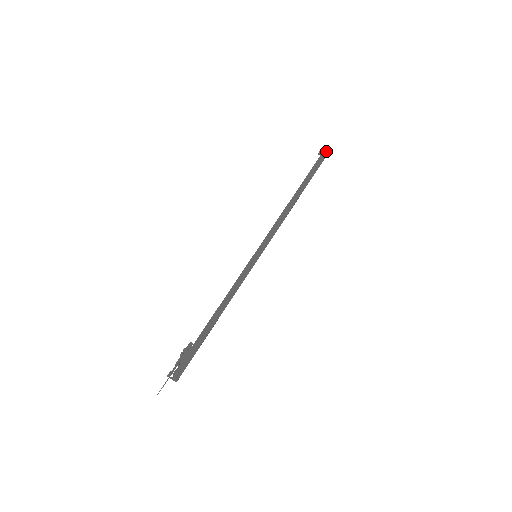
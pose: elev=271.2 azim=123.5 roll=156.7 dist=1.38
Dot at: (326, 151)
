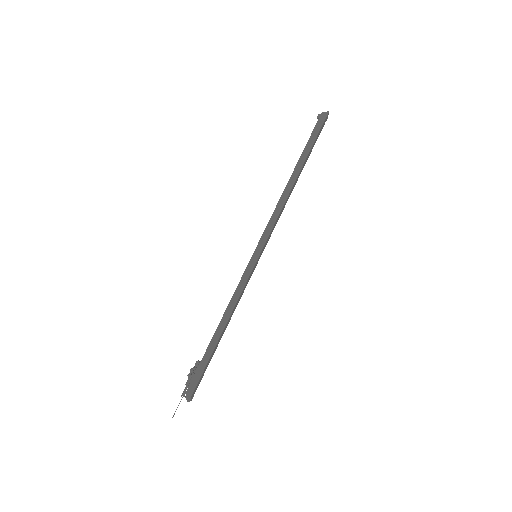
Dot at: (323, 115)
